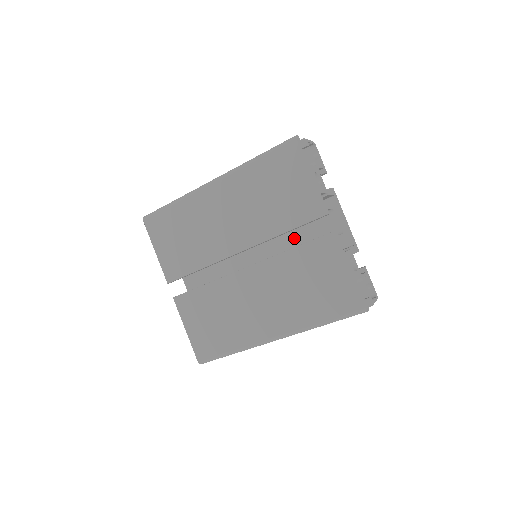
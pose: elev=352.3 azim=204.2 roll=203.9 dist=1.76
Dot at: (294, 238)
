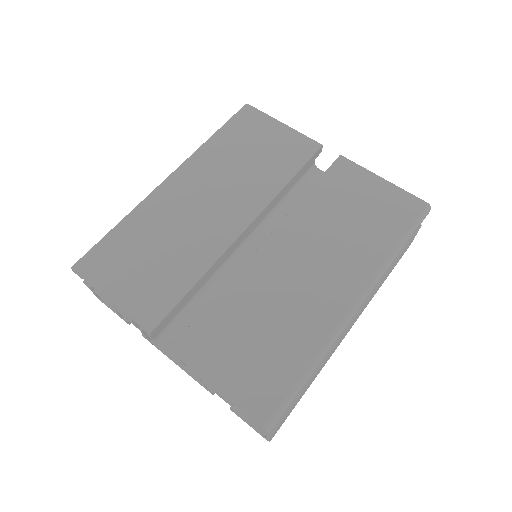
Dot at: occluded
